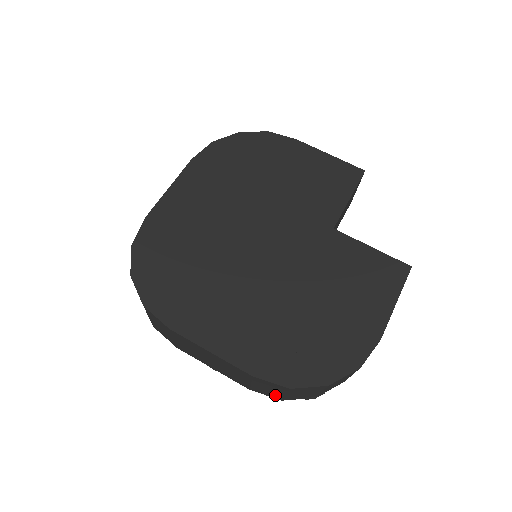
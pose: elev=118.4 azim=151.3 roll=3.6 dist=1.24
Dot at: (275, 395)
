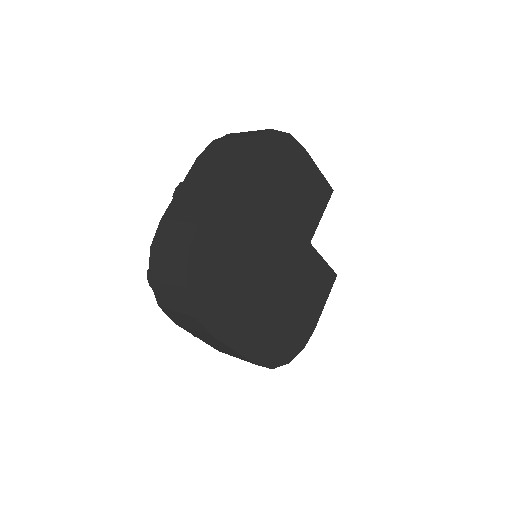
Dot at: occluded
